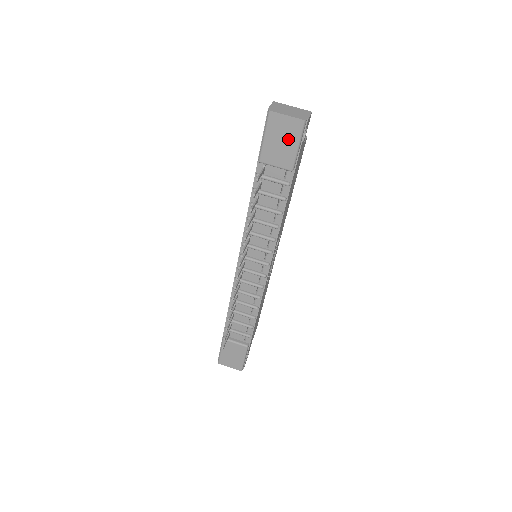
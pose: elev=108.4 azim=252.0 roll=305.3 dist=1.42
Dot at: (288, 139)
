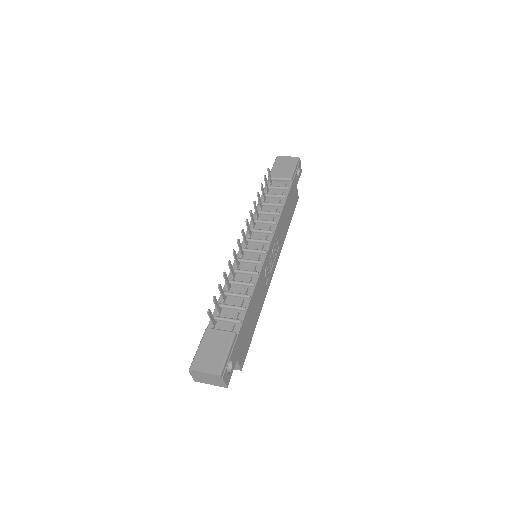
Dot at: (288, 165)
